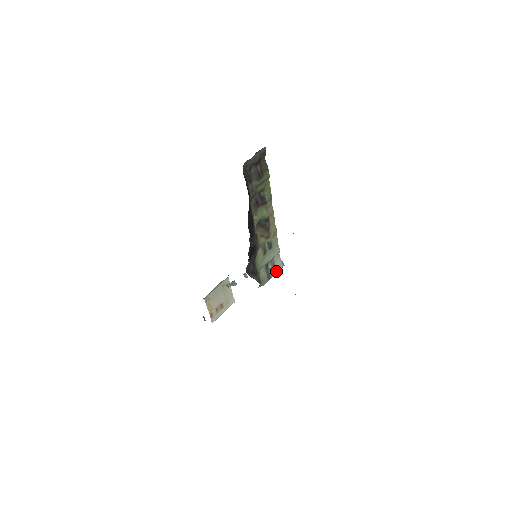
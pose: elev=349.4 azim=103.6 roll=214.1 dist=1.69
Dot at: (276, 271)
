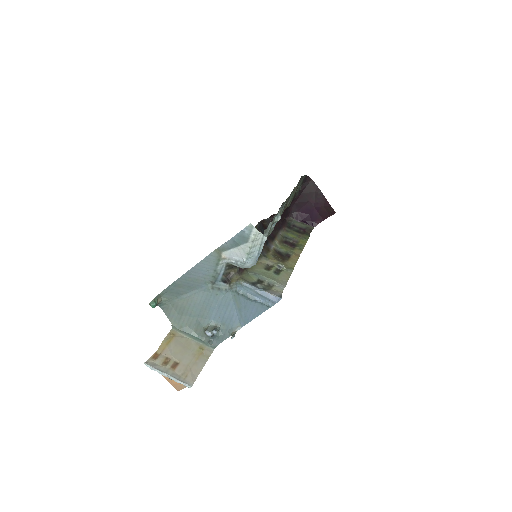
Dot at: (267, 291)
